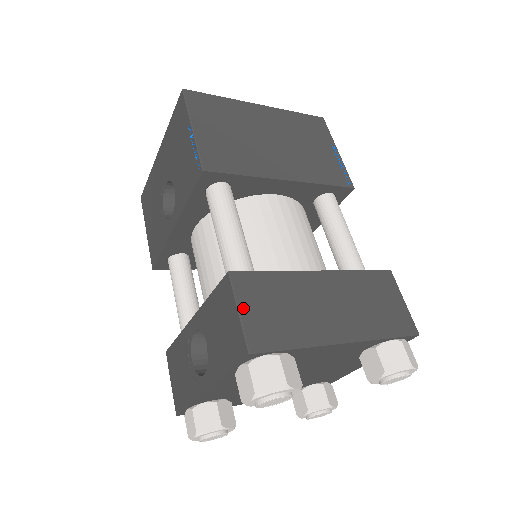
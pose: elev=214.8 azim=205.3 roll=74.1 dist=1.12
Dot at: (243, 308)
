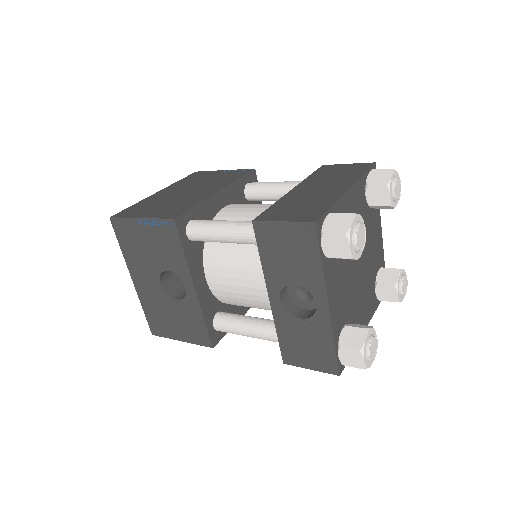
Dot at: (283, 220)
